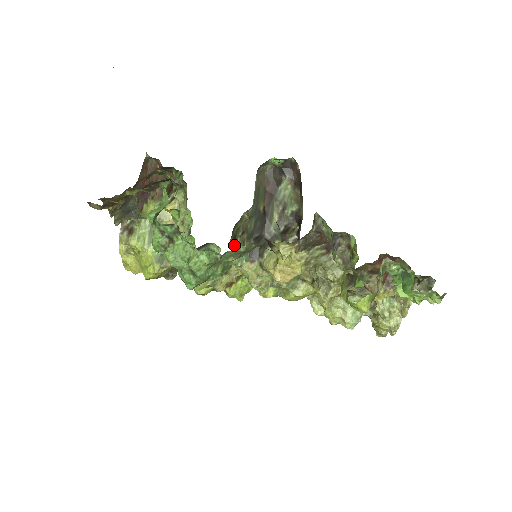
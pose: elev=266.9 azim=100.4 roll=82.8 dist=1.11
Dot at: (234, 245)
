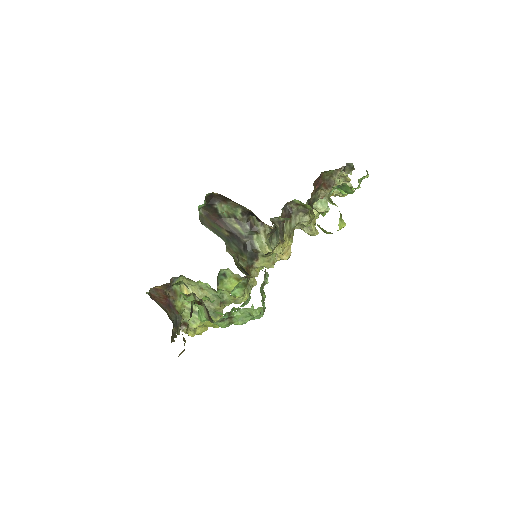
Dot at: (244, 269)
